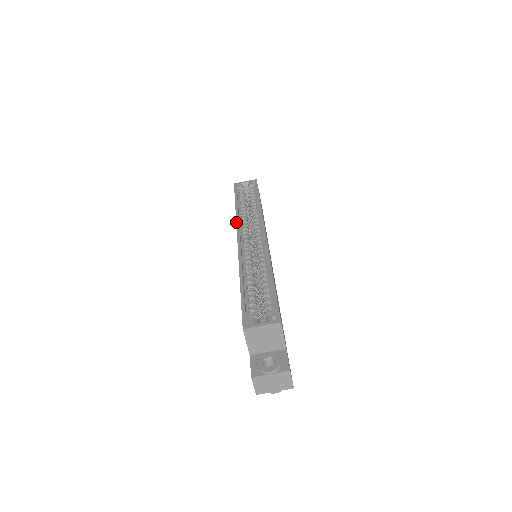
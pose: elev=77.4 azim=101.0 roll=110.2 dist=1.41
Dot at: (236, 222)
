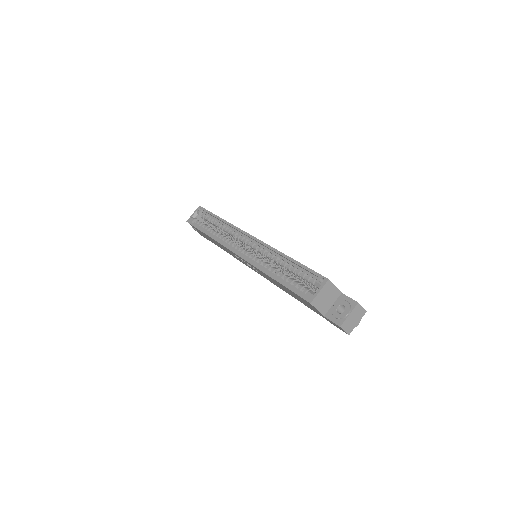
Dot at: (222, 245)
